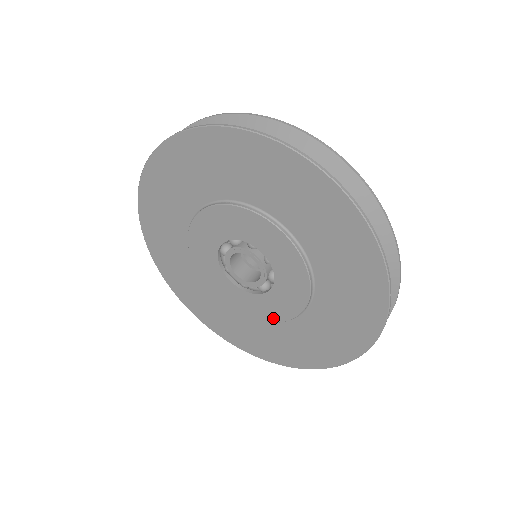
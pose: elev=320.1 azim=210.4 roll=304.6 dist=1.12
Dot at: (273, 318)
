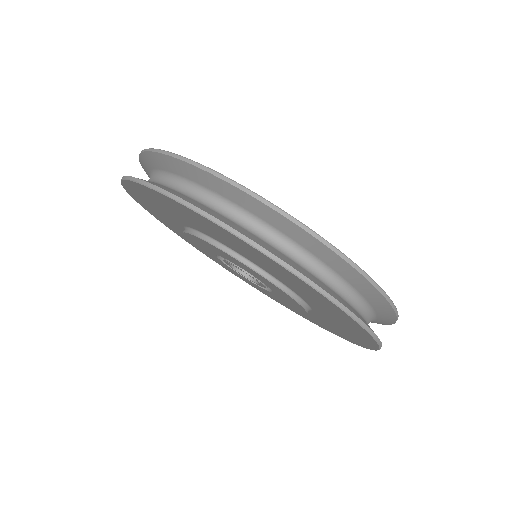
Dot at: (286, 305)
